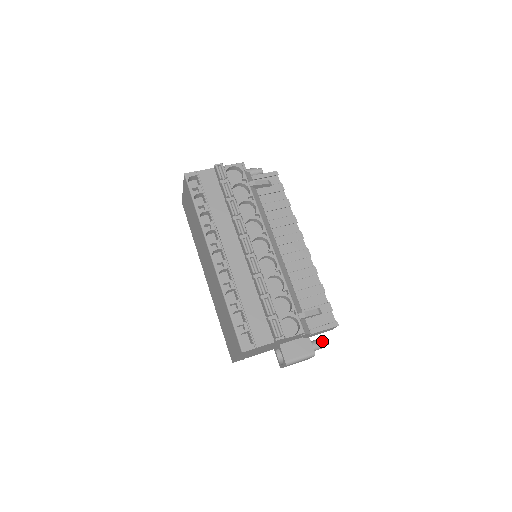
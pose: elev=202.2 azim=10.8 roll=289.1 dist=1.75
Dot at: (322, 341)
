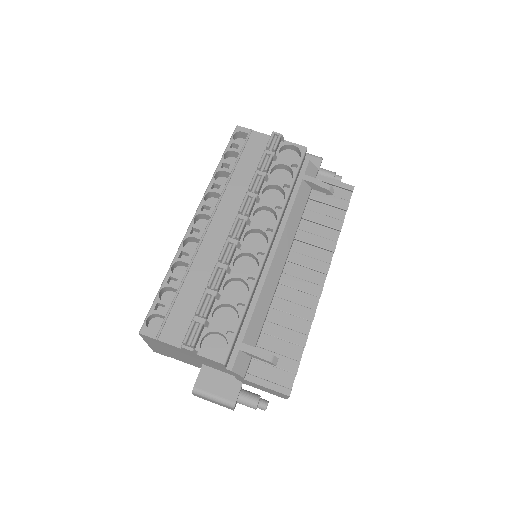
Dot at: (258, 399)
